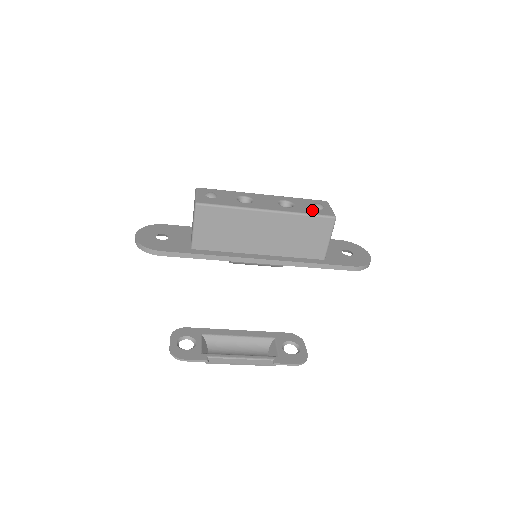
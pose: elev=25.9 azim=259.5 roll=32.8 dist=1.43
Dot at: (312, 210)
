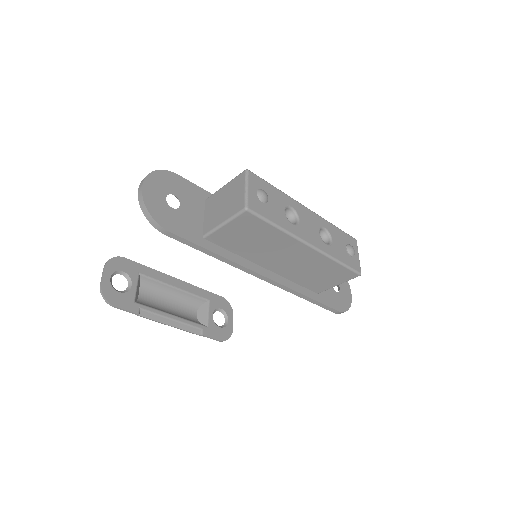
Dot at: (345, 256)
